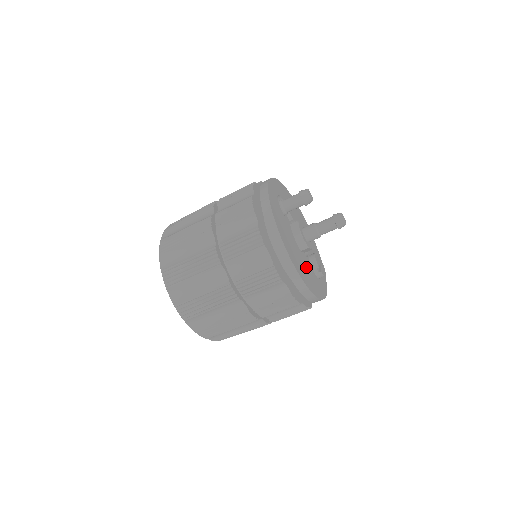
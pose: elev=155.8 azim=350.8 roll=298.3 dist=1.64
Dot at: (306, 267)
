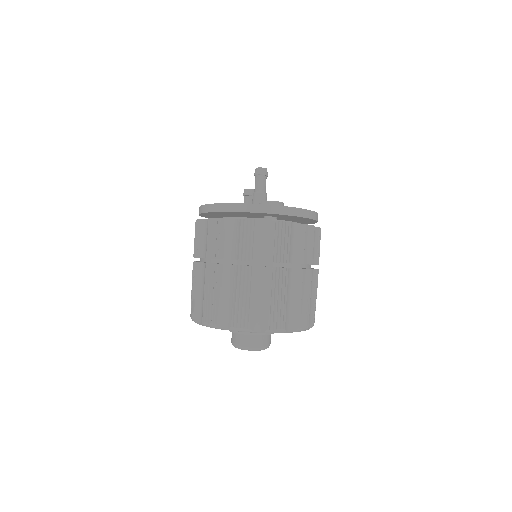
Dot at: occluded
